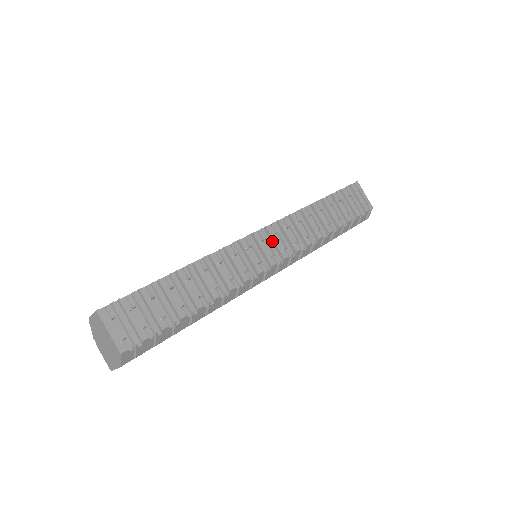
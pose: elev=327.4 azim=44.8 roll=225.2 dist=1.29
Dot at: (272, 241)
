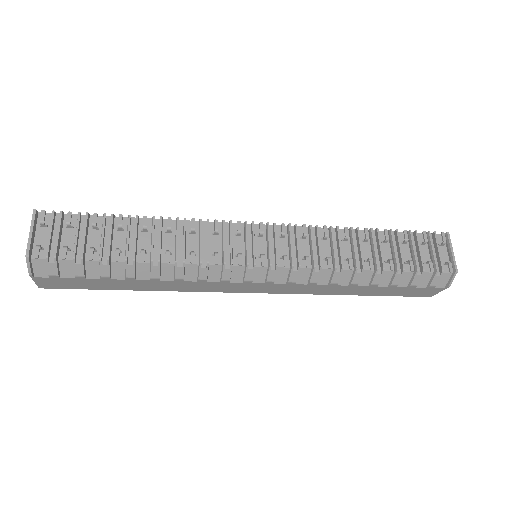
Dot at: (274, 241)
